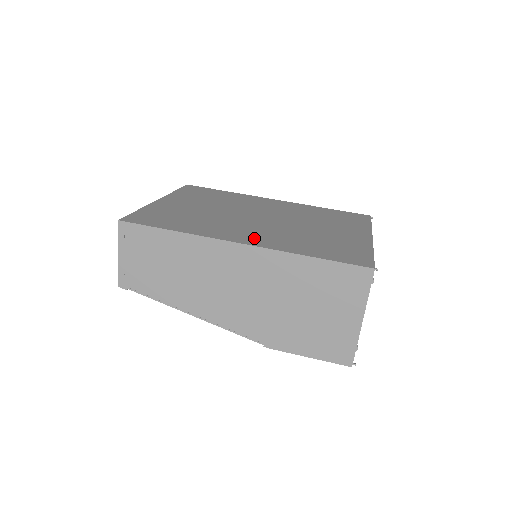
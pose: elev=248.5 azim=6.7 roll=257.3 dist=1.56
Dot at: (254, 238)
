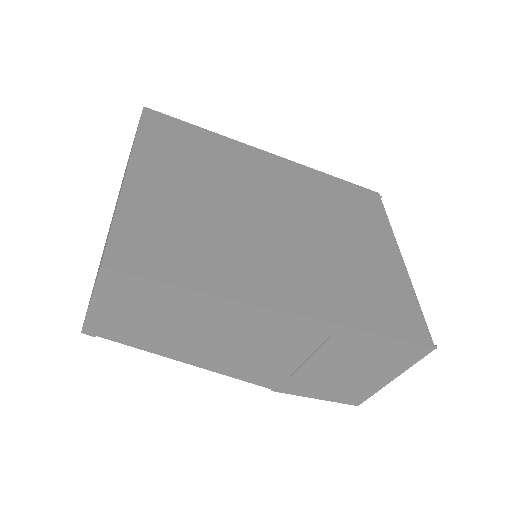
Dot at: (299, 292)
